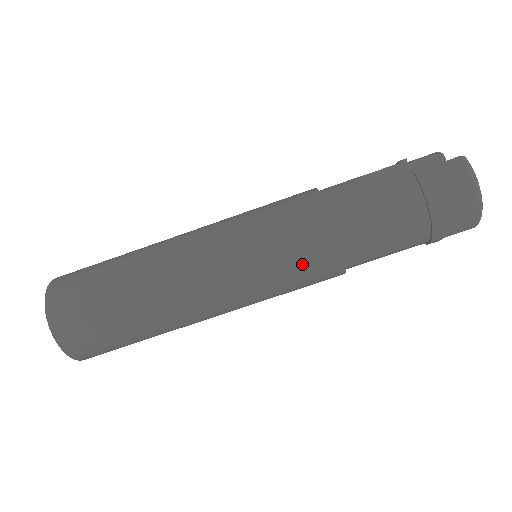
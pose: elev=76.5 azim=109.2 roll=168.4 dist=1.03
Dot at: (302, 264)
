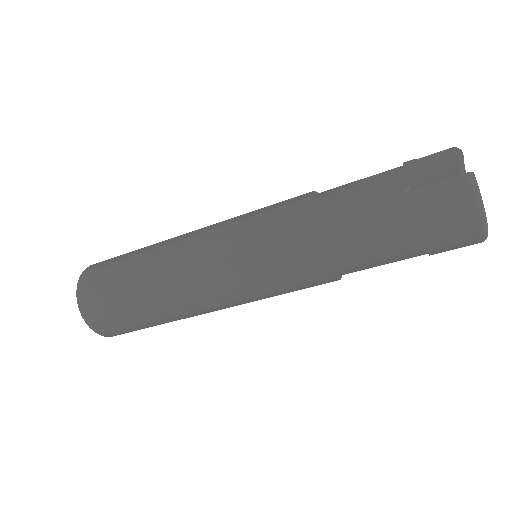
Dot at: (291, 279)
